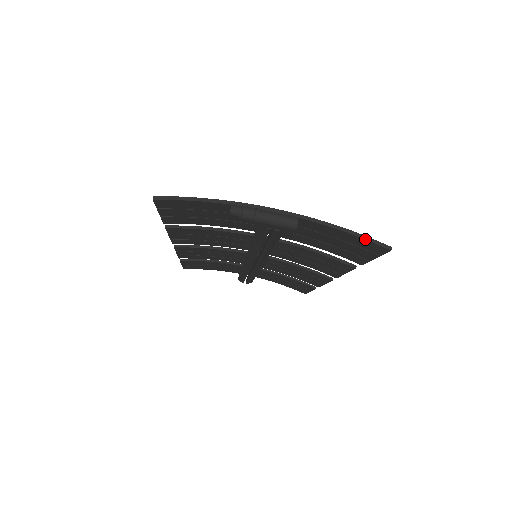
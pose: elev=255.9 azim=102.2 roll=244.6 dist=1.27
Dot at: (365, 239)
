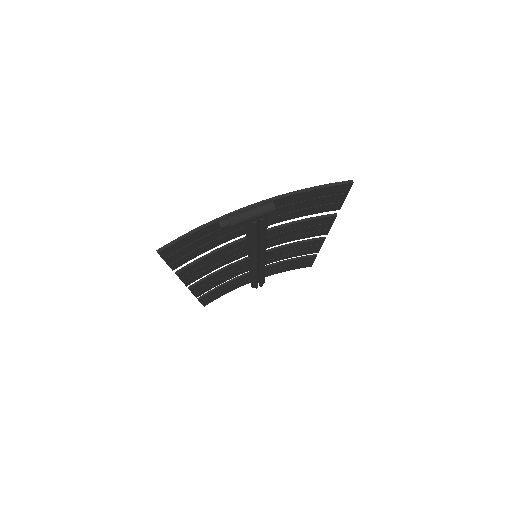
Dot at: (330, 186)
